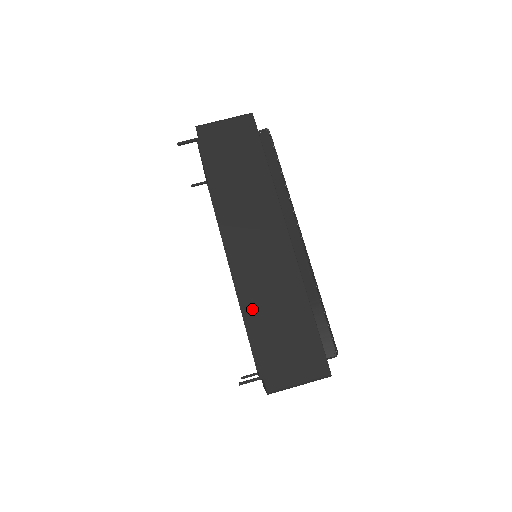
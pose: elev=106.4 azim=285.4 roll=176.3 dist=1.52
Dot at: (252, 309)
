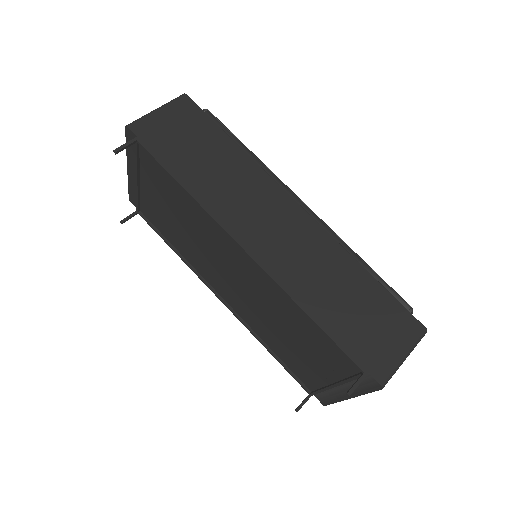
Dot at: (310, 301)
